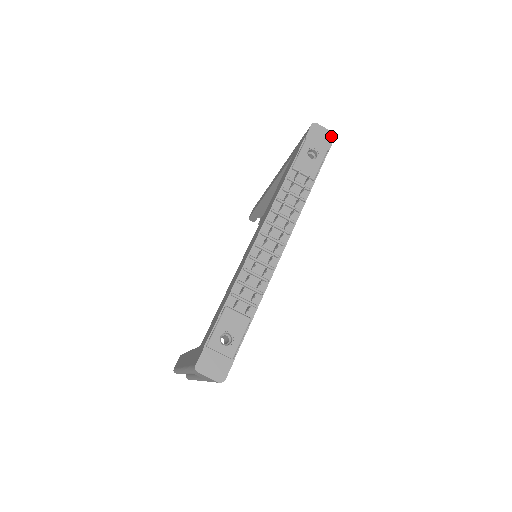
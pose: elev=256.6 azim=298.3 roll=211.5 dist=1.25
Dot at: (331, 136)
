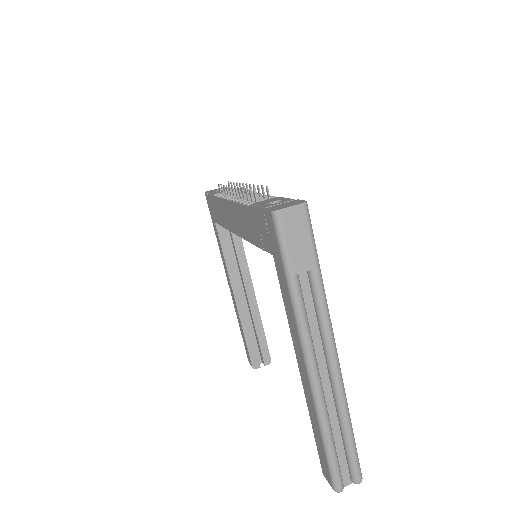
Dot at: occluded
